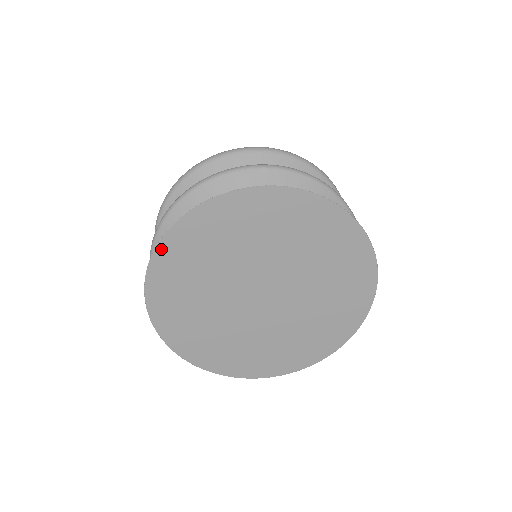
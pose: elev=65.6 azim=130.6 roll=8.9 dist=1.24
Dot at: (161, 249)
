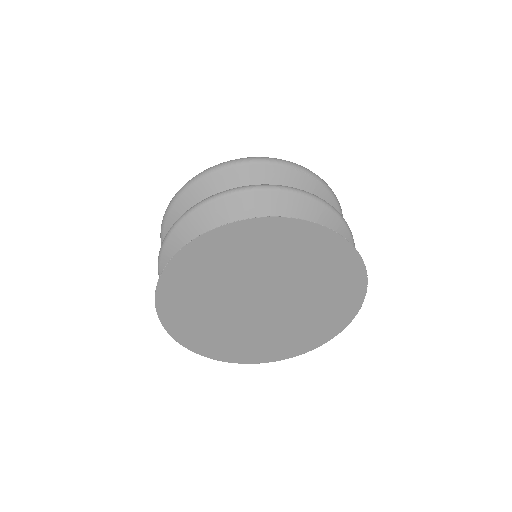
Dot at: (210, 235)
